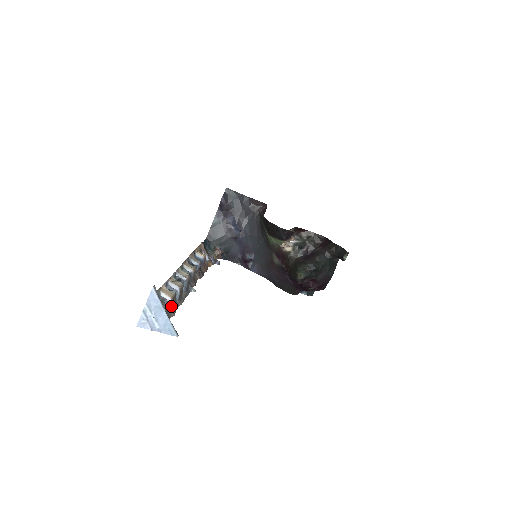
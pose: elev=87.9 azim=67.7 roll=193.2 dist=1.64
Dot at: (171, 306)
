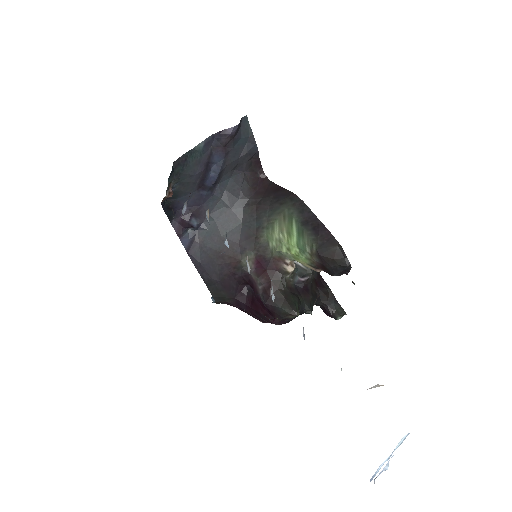
Dot at: occluded
